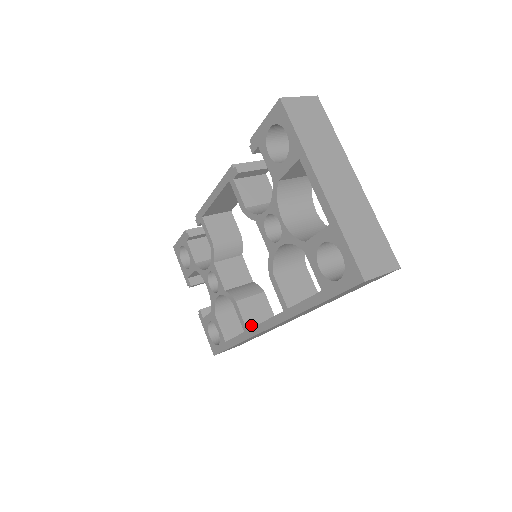
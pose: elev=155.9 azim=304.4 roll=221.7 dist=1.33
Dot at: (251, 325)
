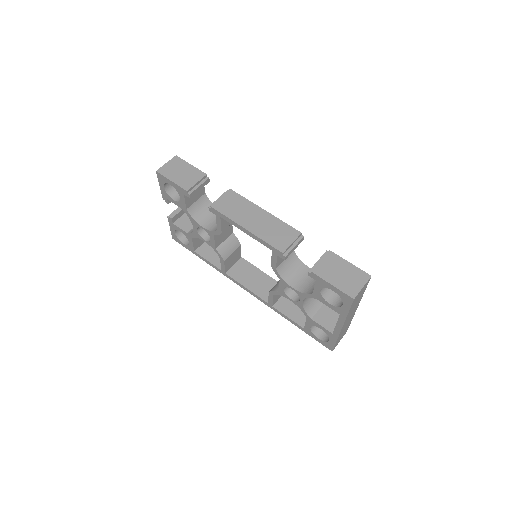
Dot at: (228, 269)
